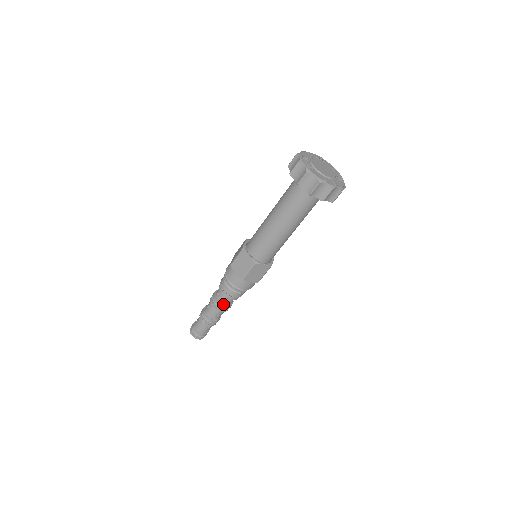
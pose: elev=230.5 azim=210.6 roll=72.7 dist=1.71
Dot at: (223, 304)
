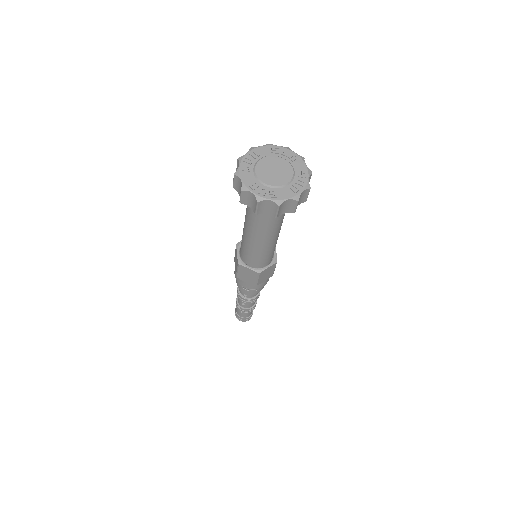
Dot at: (242, 295)
